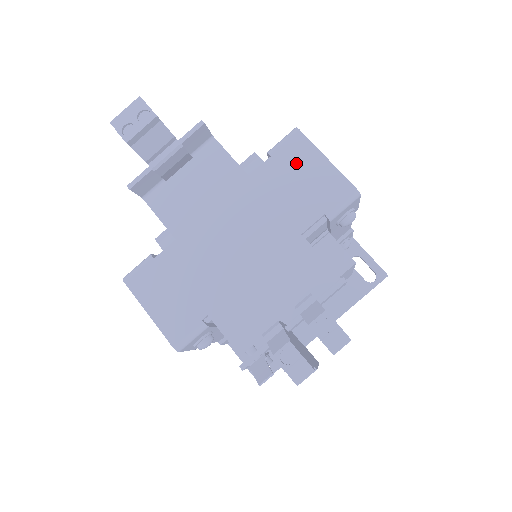
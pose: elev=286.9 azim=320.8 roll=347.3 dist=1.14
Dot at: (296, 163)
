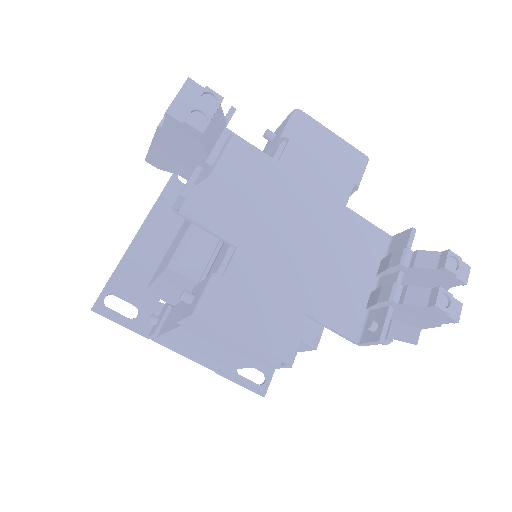
Dot at: (313, 142)
